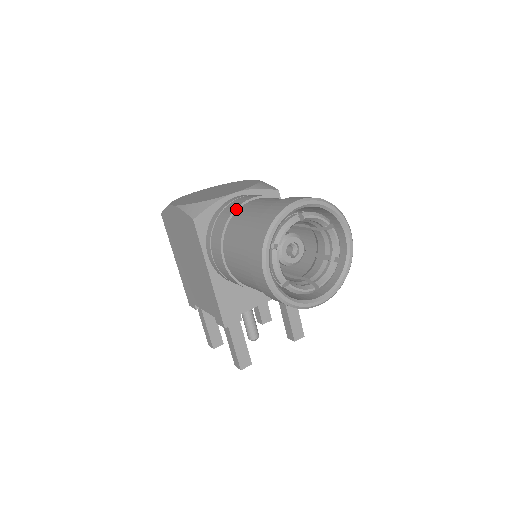
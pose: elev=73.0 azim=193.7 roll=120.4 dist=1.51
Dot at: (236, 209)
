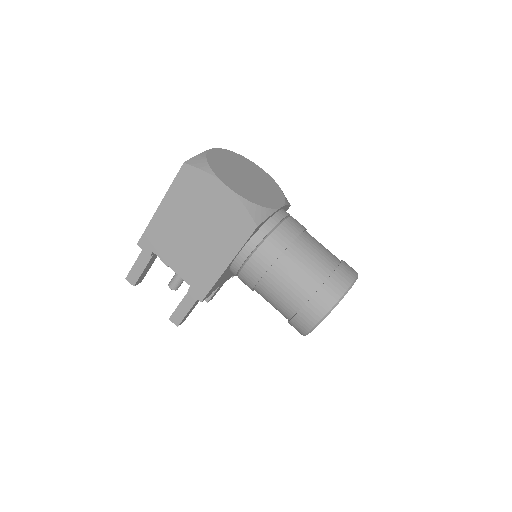
Dot at: (295, 239)
